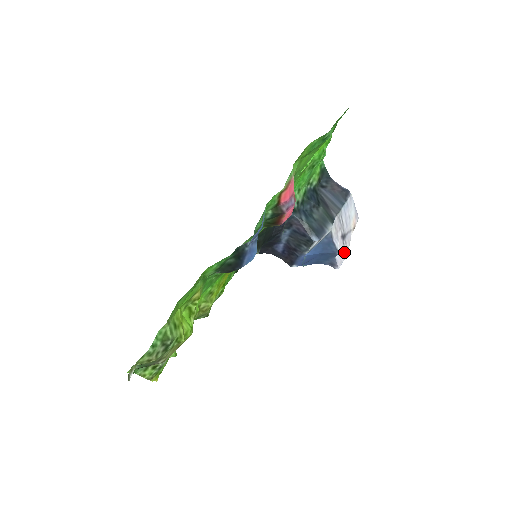
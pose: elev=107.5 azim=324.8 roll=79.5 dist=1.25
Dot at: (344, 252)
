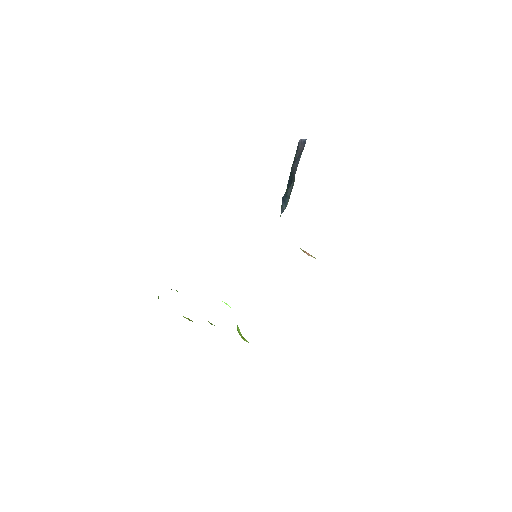
Dot at: occluded
